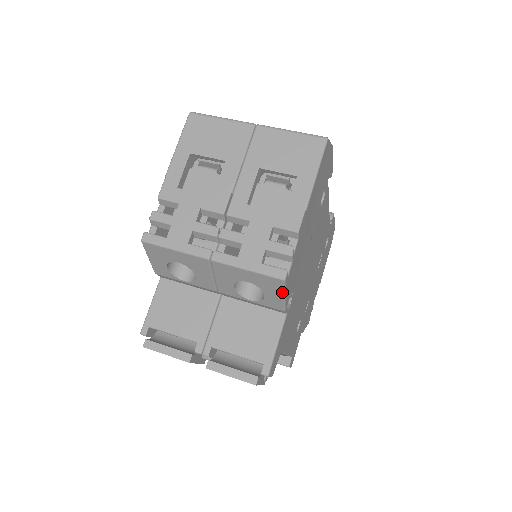
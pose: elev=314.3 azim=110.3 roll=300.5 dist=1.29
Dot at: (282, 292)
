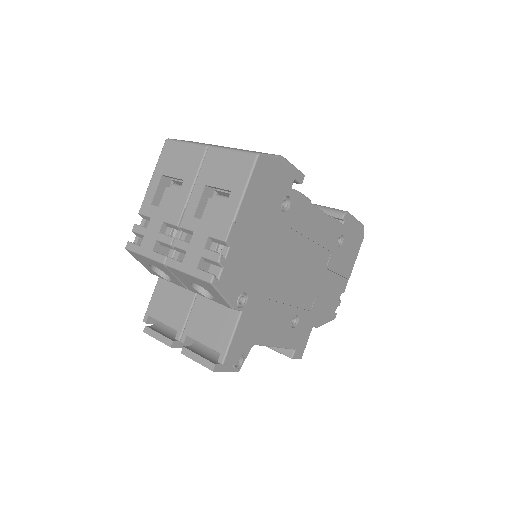
Dot at: (218, 293)
